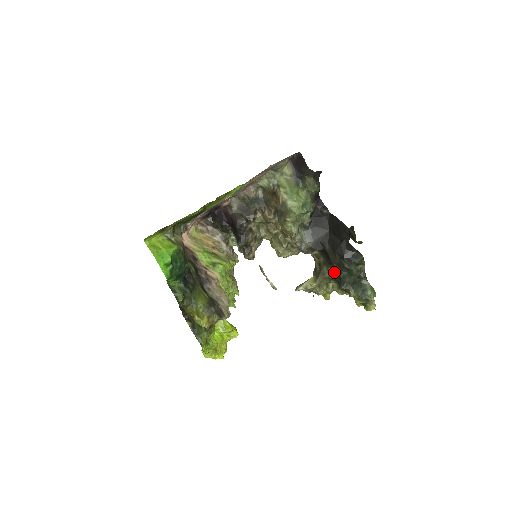
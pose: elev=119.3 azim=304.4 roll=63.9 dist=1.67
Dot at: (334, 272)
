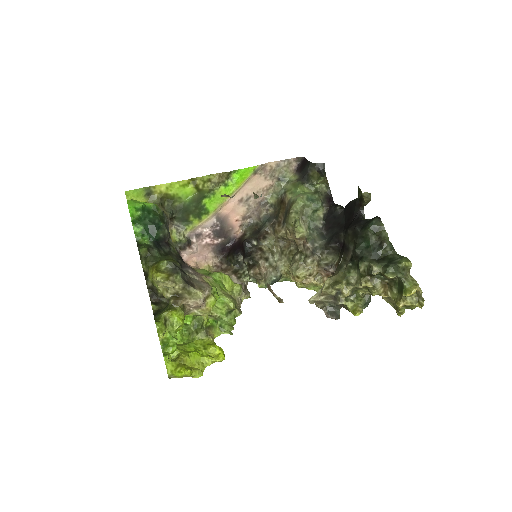
Dot at: (351, 256)
